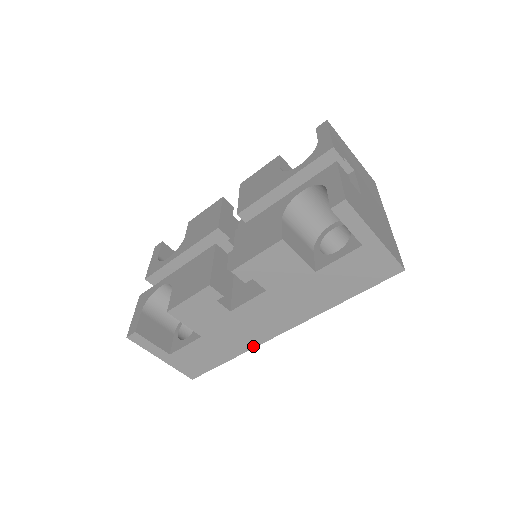
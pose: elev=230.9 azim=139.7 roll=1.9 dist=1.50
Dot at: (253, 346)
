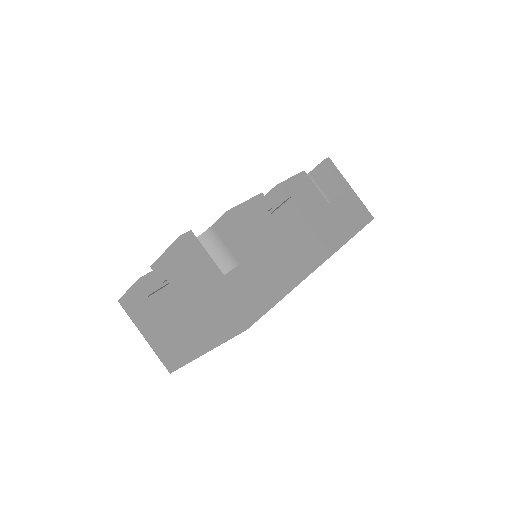
Dot at: (302, 277)
